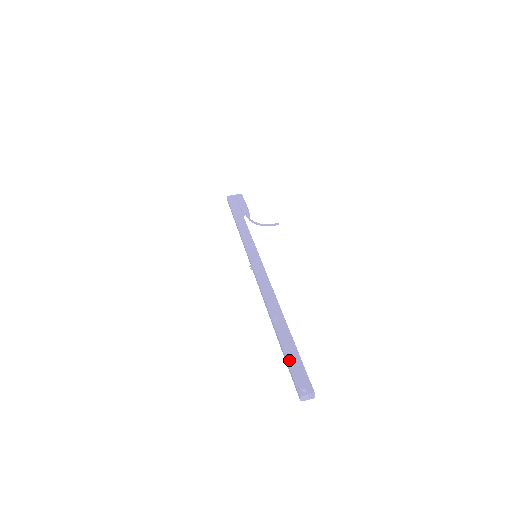
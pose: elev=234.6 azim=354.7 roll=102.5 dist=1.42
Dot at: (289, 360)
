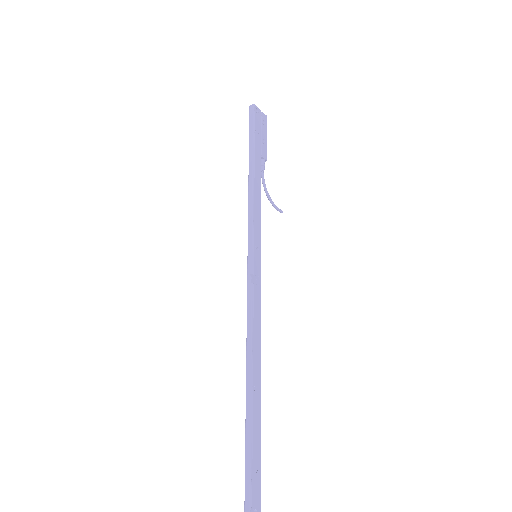
Dot at: (253, 462)
